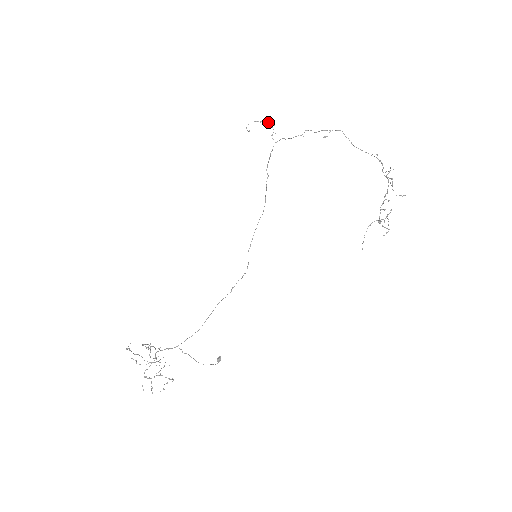
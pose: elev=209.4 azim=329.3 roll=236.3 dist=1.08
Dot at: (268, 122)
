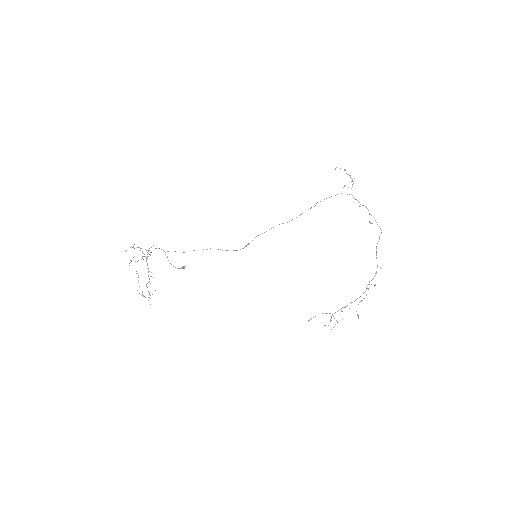
Dot at: (352, 179)
